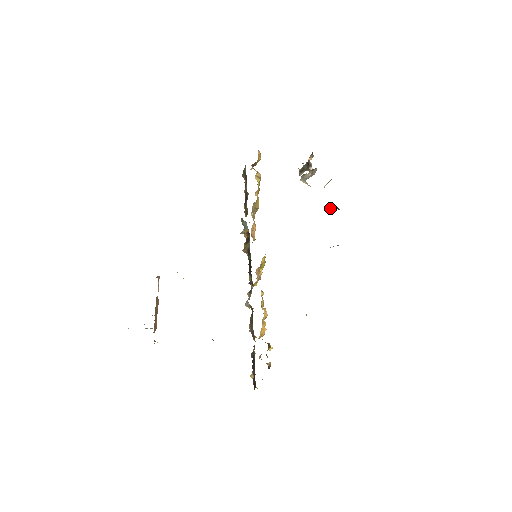
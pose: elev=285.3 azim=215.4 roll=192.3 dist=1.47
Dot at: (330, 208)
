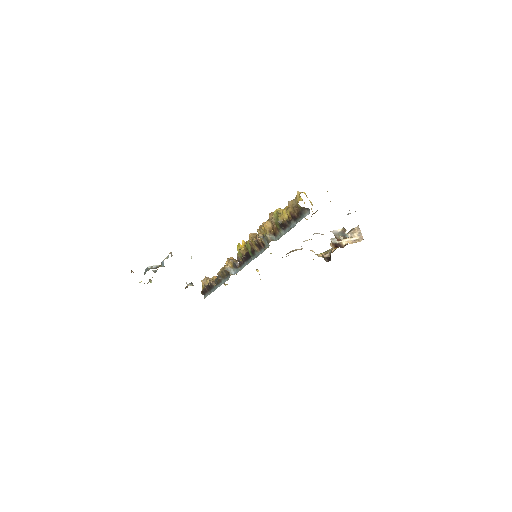
Dot at: occluded
